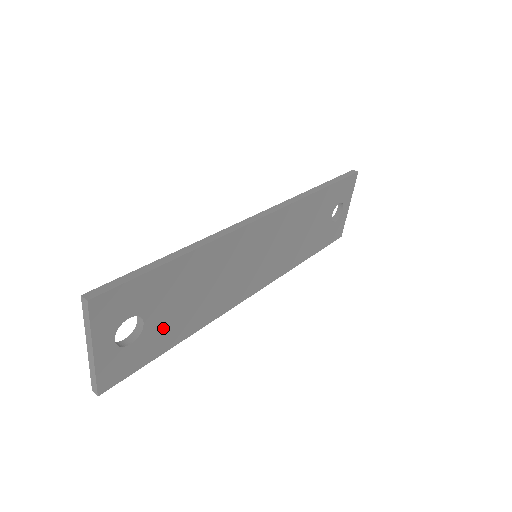
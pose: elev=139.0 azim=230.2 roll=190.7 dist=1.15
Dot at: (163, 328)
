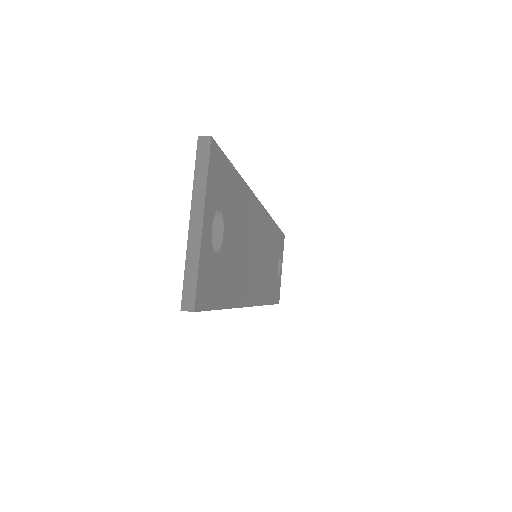
Dot at: (227, 265)
